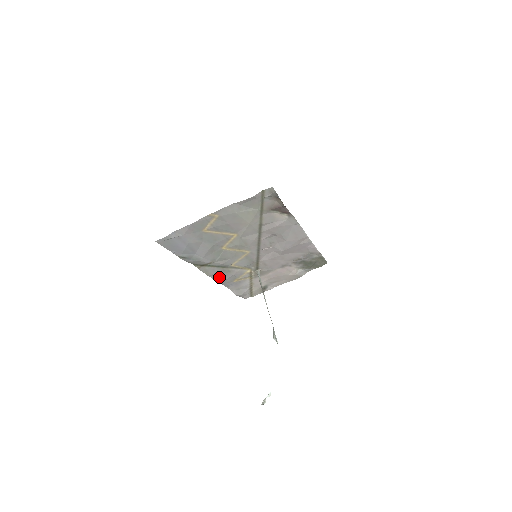
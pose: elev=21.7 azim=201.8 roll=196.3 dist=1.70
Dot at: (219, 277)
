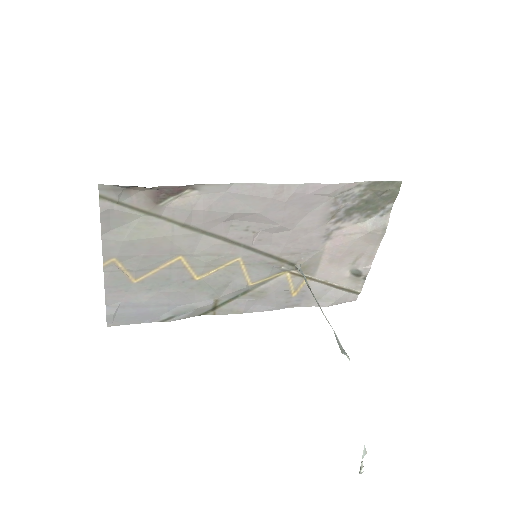
Dot at: (262, 305)
